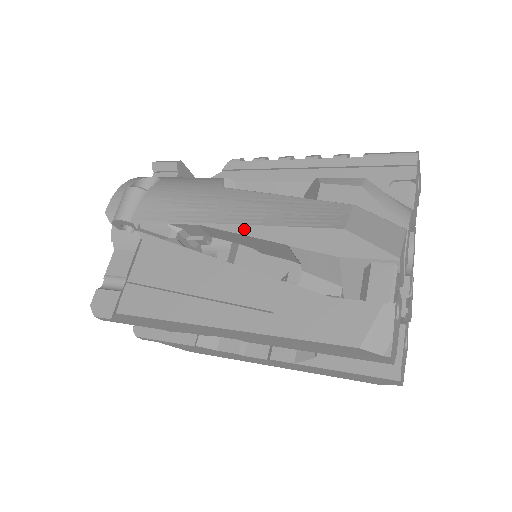
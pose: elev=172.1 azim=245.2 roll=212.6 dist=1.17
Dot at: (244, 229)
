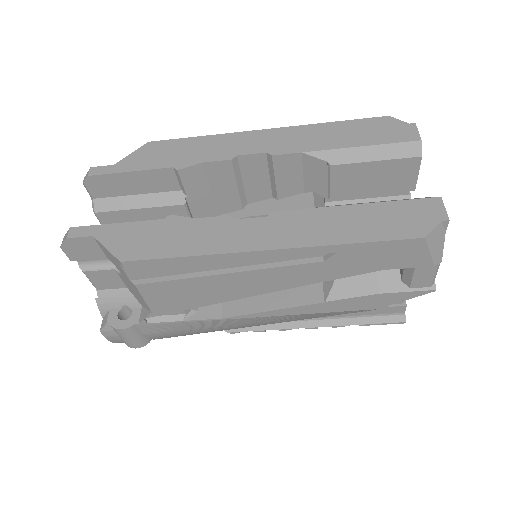
Dot at: occluded
